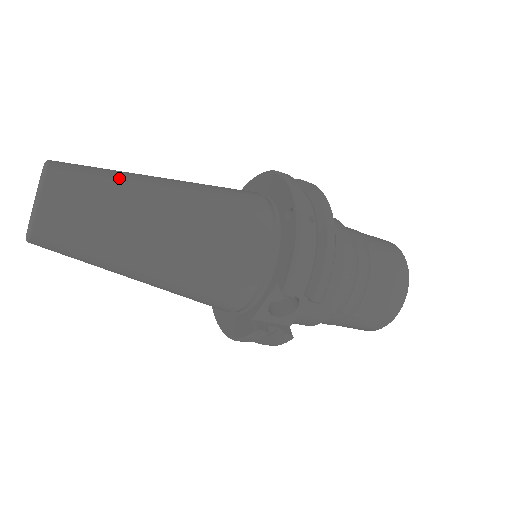
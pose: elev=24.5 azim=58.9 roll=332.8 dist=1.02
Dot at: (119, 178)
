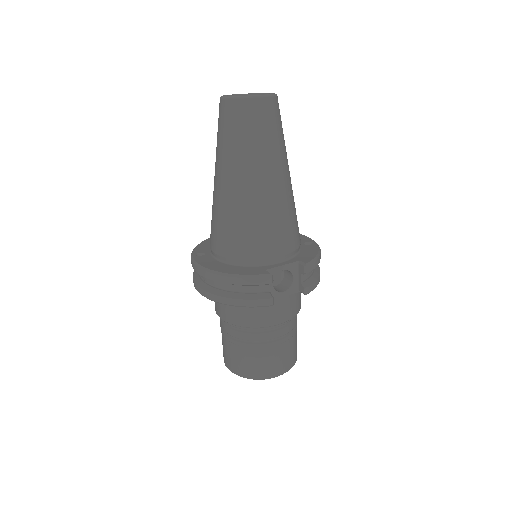
Dot at: occluded
